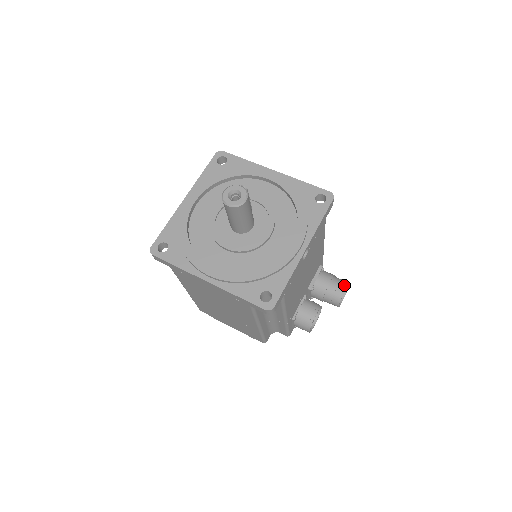
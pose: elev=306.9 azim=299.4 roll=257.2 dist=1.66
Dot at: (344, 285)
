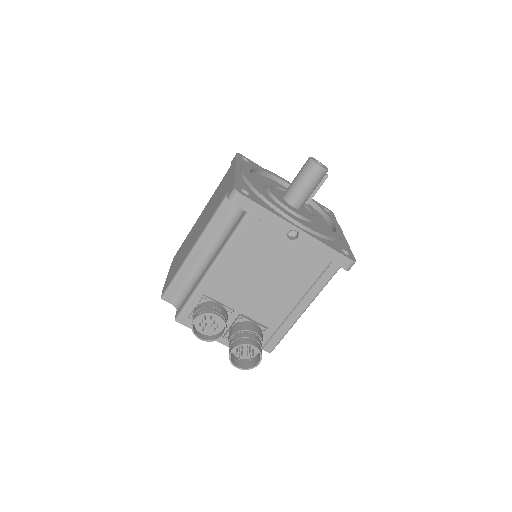
Dot at: (259, 347)
